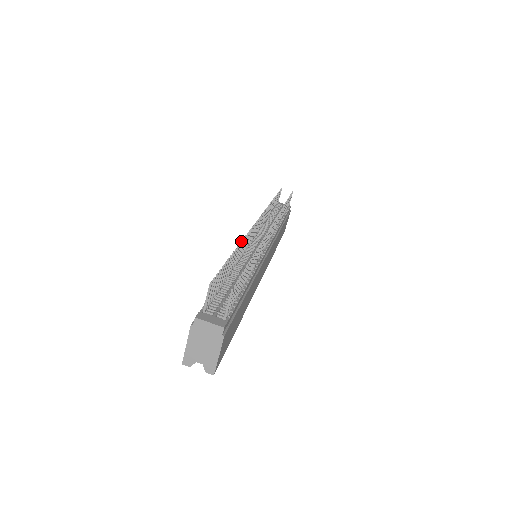
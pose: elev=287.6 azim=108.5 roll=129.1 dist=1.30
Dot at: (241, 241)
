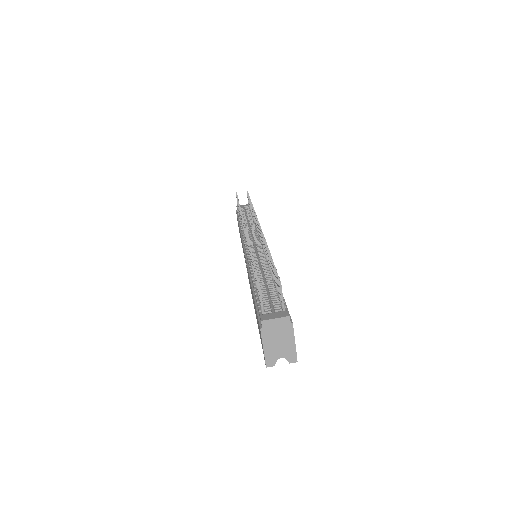
Dot at: (248, 245)
